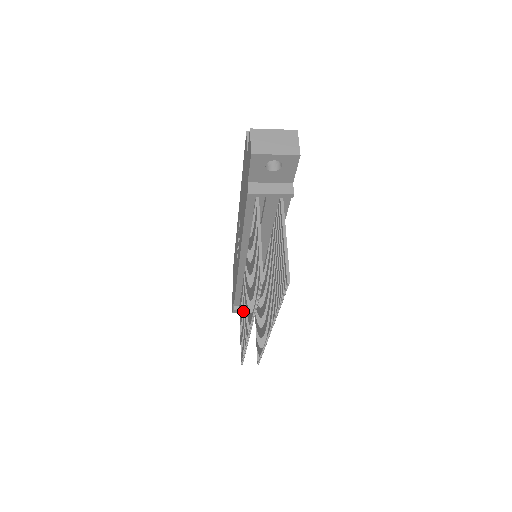
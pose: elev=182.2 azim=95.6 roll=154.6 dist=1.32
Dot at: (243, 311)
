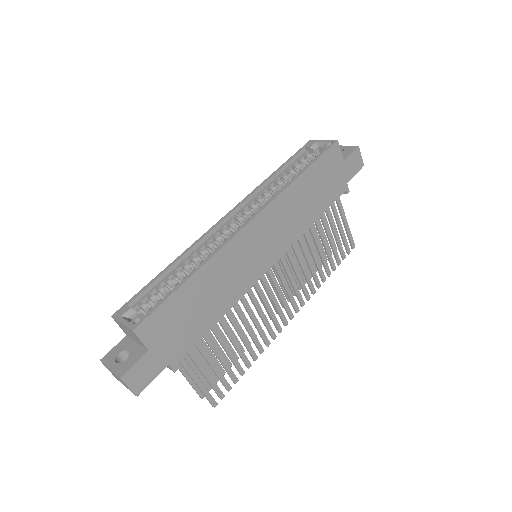
Dot at: occluded
